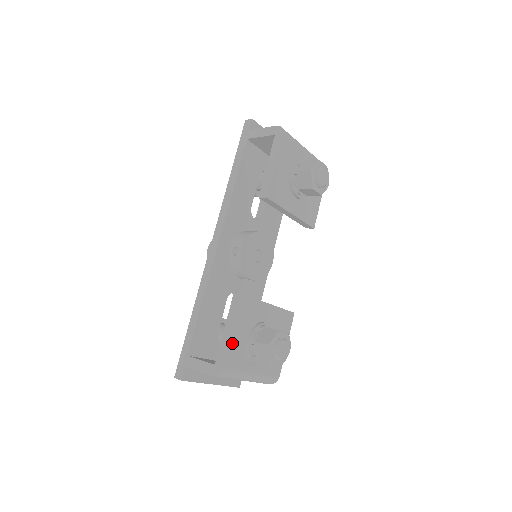
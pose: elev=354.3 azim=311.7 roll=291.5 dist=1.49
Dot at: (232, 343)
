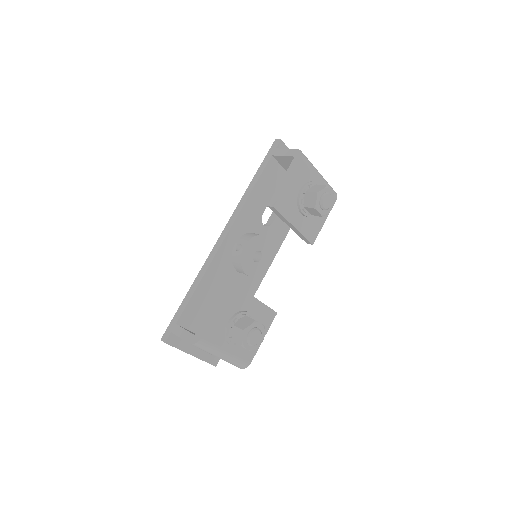
Dot at: (214, 321)
